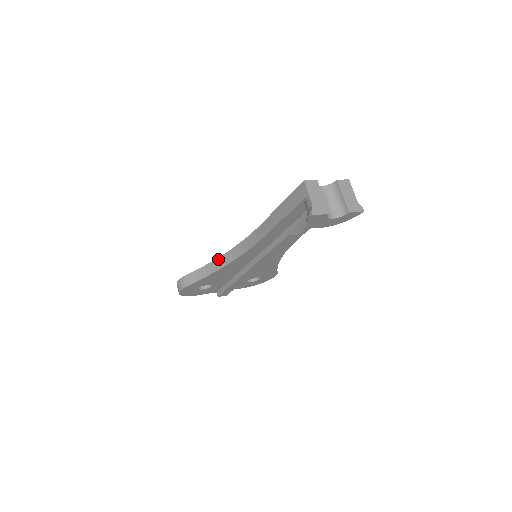
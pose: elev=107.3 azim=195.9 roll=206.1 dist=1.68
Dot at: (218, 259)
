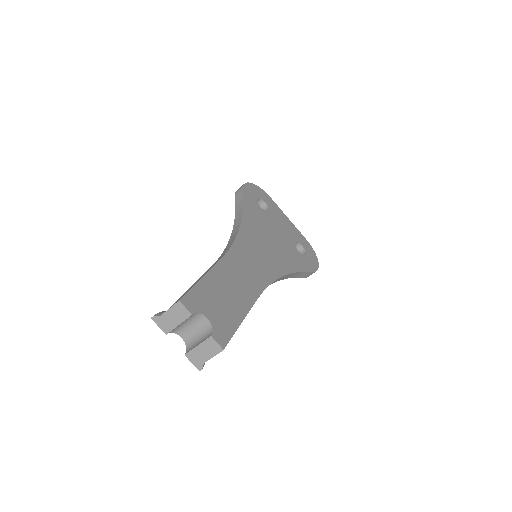
Dot at: (240, 219)
